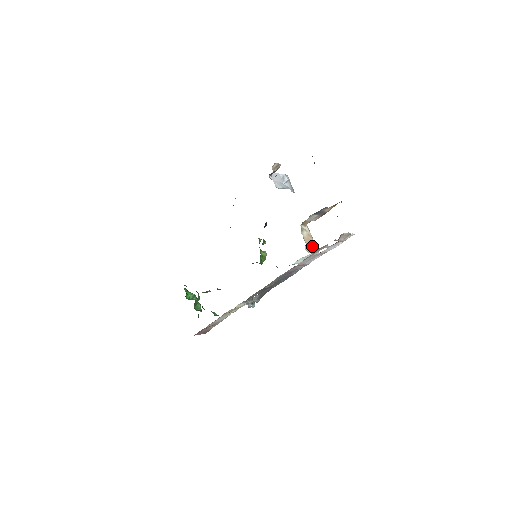
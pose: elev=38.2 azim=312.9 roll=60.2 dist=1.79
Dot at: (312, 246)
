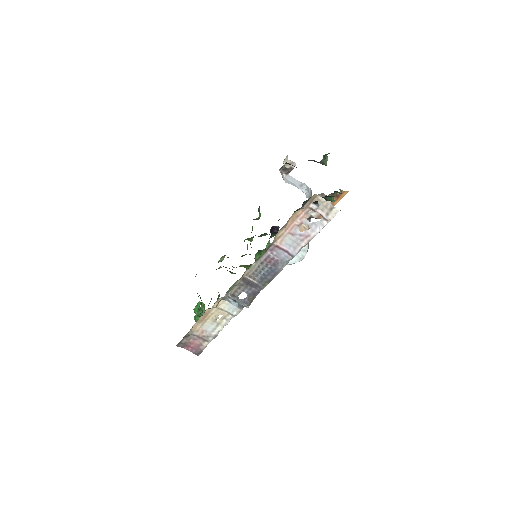
Dot at: occluded
